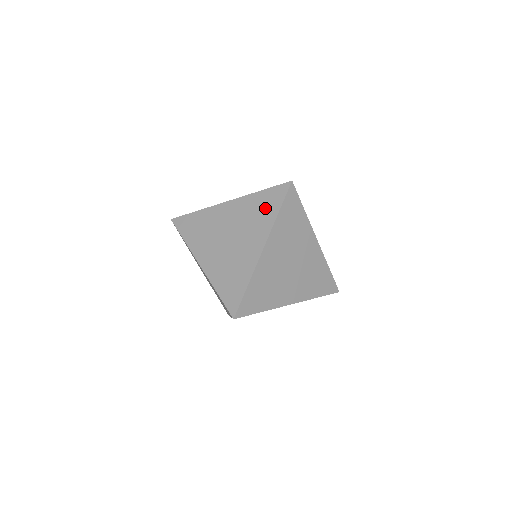
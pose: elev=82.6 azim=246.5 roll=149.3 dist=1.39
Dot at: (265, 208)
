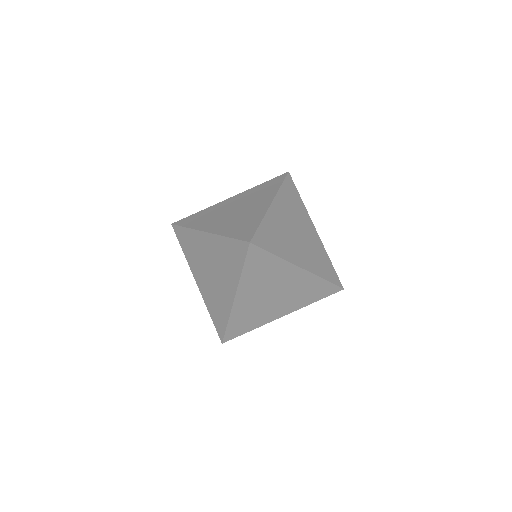
Dot at: (268, 188)
